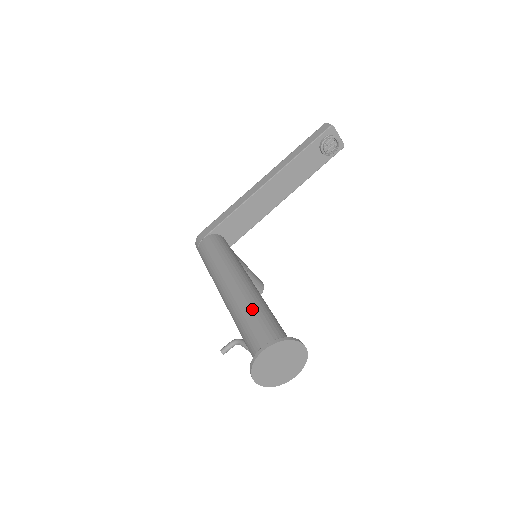
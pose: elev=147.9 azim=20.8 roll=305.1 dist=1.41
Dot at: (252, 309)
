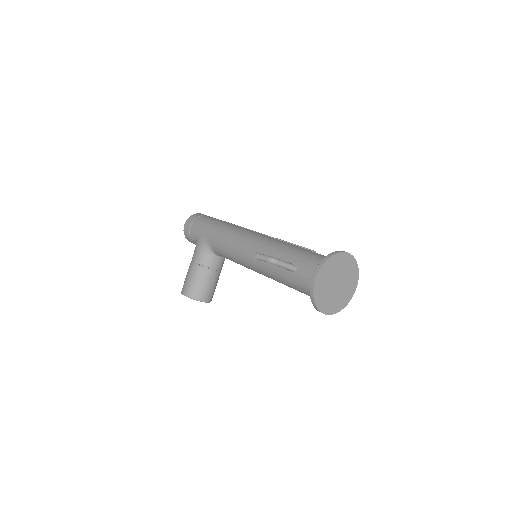
Dot at: occluded
